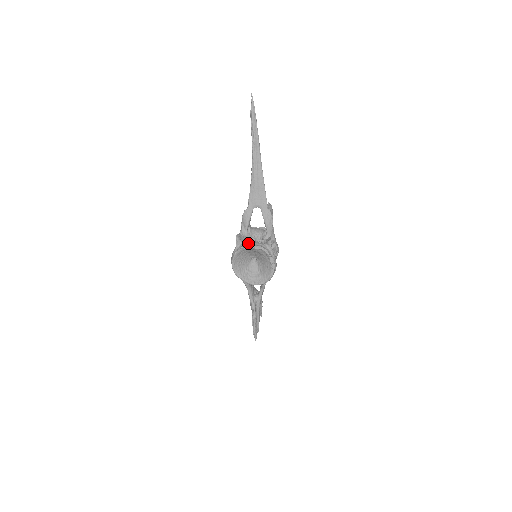
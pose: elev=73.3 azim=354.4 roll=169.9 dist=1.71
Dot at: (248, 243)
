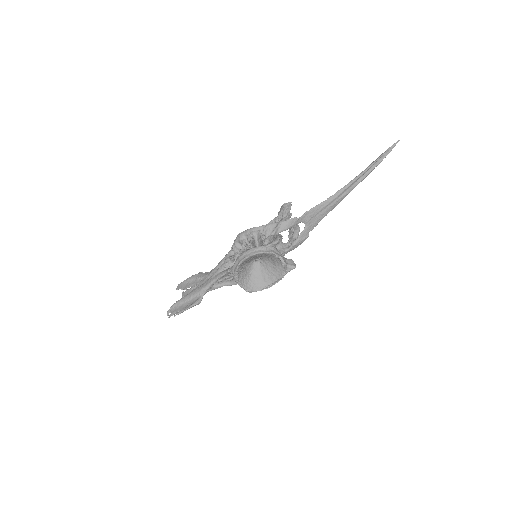
Dot at: occluded
